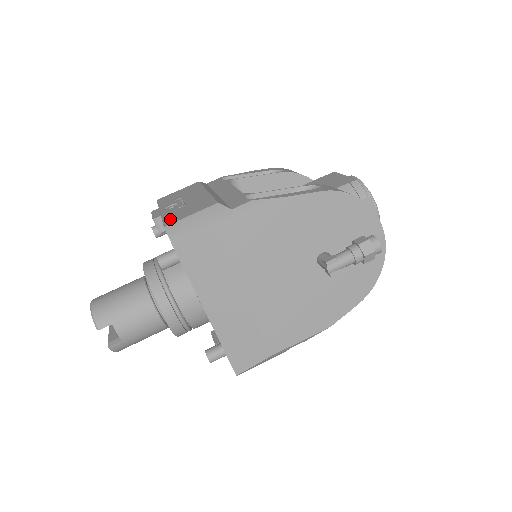
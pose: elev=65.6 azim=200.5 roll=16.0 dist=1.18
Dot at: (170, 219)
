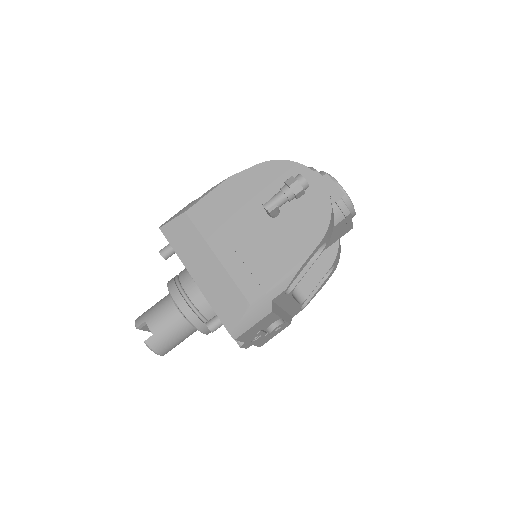
Dot at: occluded
